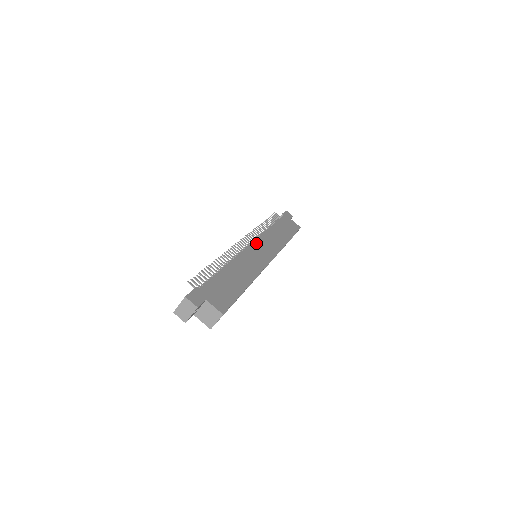
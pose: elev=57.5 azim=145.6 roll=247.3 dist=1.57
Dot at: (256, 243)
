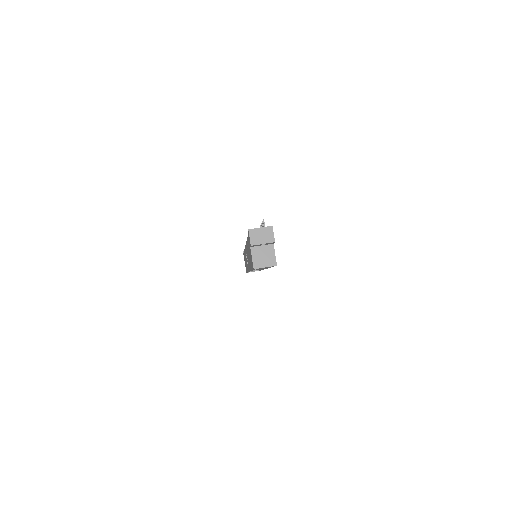
Dot at: occluded
